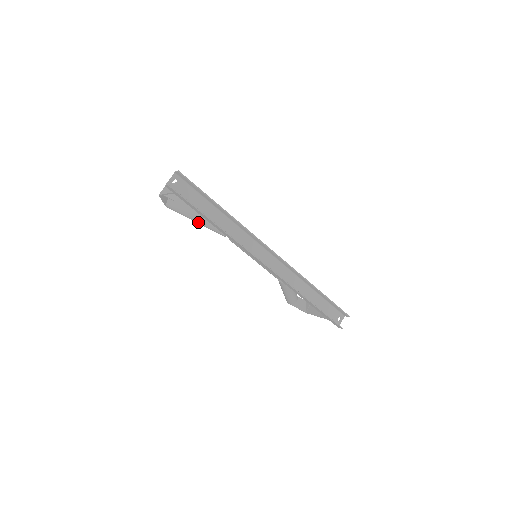
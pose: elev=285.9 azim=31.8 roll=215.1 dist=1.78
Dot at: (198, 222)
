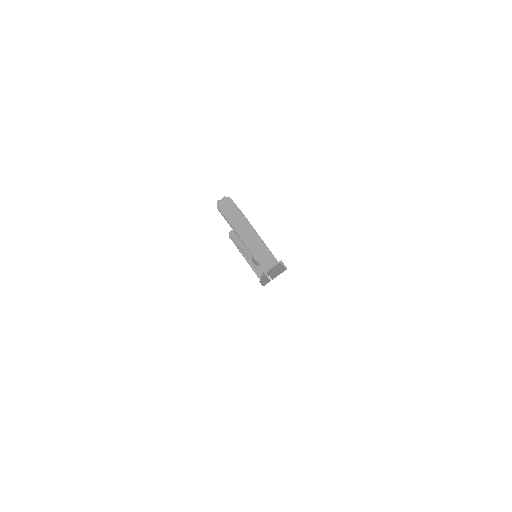
Dot at: (239, 237)
